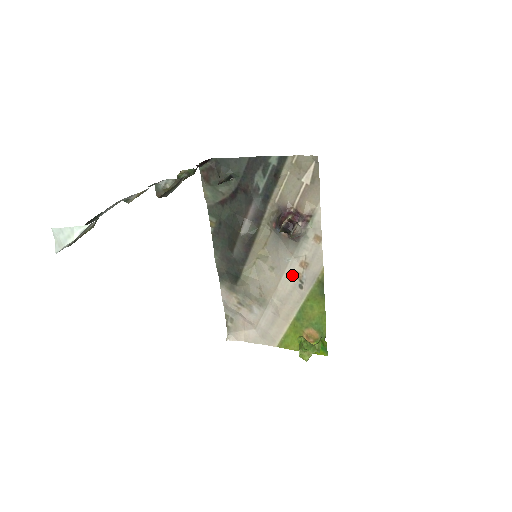
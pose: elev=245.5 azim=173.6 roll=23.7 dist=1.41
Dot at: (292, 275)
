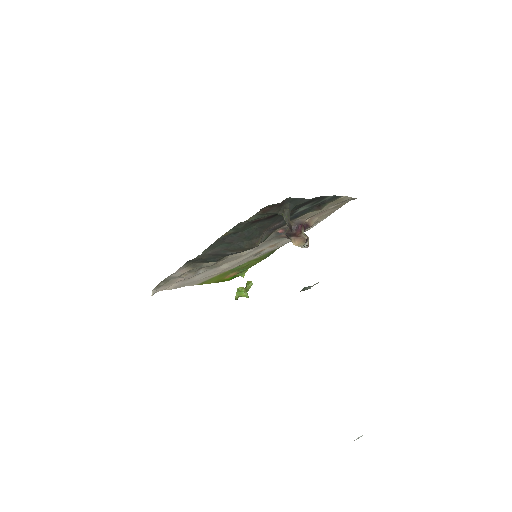
Dot at: occluded
